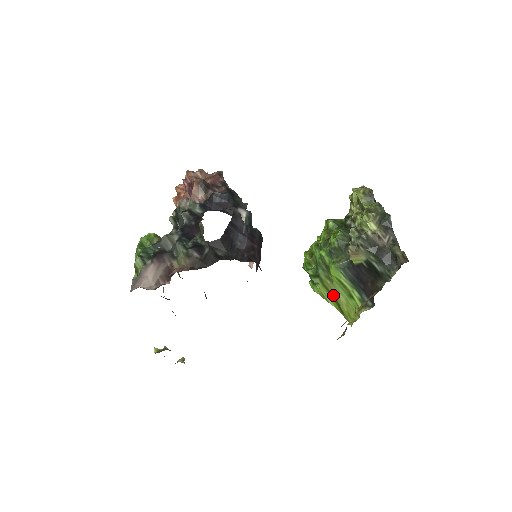
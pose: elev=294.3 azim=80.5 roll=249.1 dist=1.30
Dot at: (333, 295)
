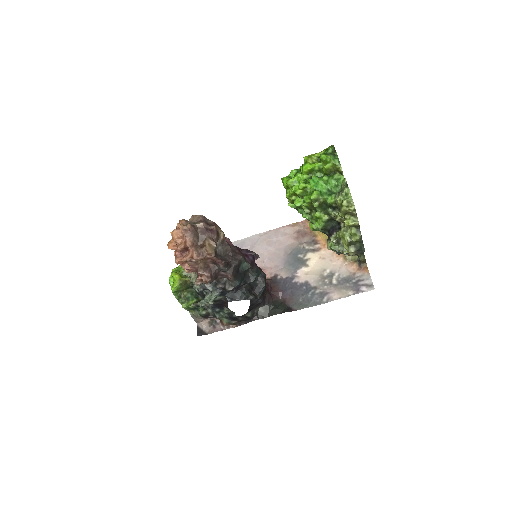
Dot at: occluded
